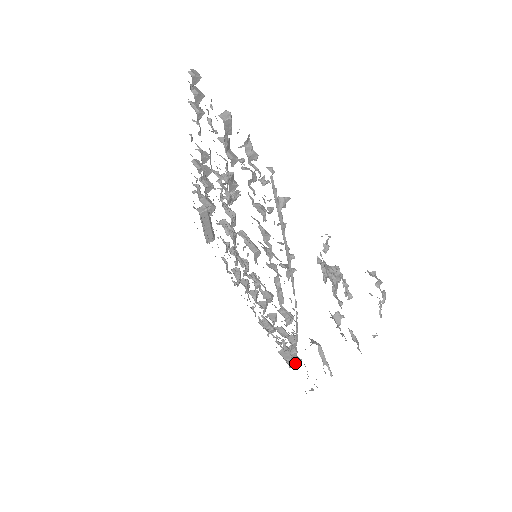
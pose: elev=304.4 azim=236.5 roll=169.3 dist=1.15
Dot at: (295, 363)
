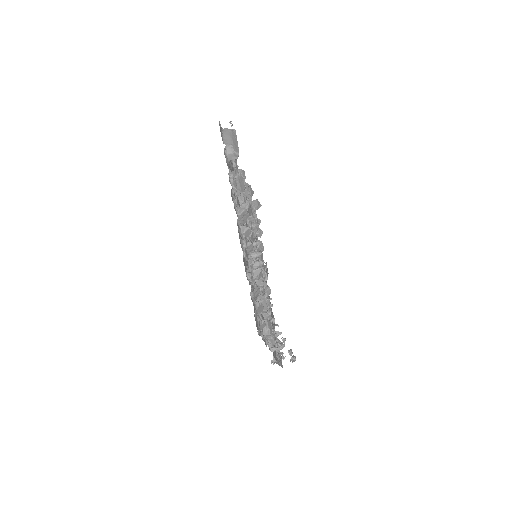
Dot at: (256, 208)
